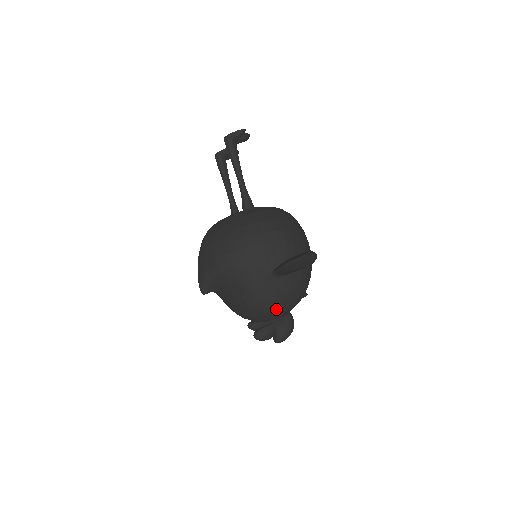
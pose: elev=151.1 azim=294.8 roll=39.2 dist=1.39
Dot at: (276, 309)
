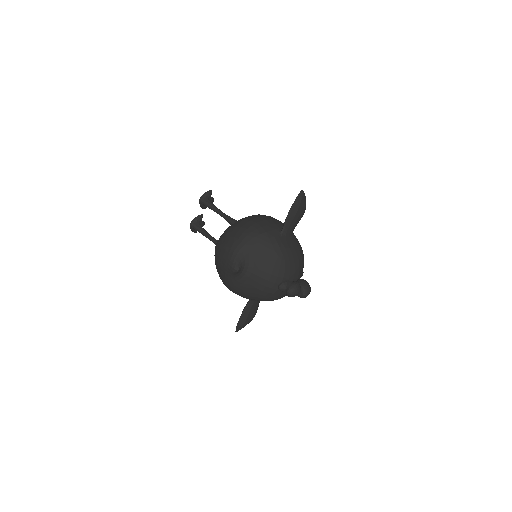
Dot at: (294, 262)
